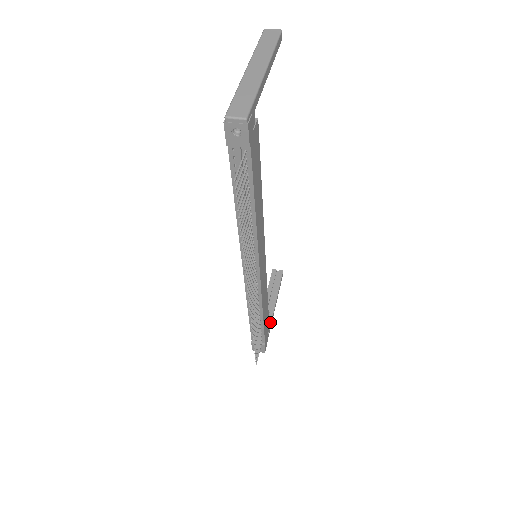
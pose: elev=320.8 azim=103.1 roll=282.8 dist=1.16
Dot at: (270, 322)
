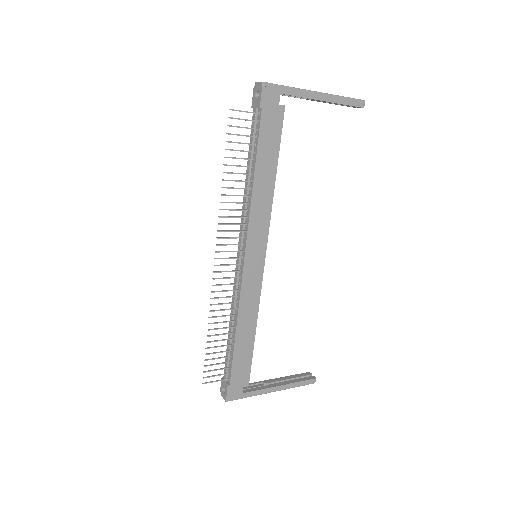
Dot at: (257, 389)
